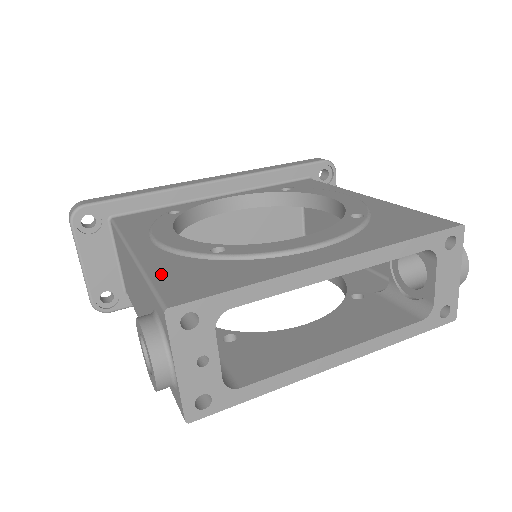
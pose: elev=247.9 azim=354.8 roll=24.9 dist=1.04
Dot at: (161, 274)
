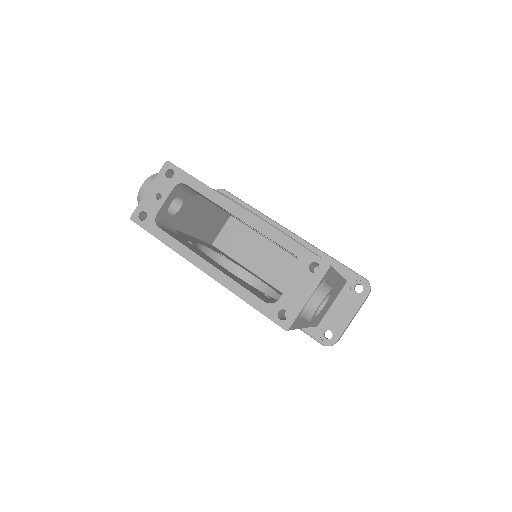
Dot at: occluded
